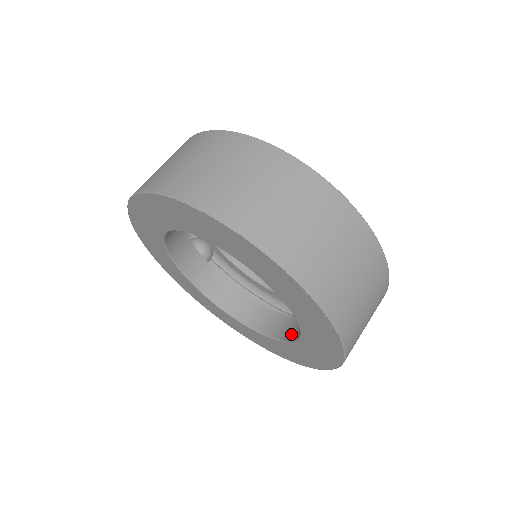
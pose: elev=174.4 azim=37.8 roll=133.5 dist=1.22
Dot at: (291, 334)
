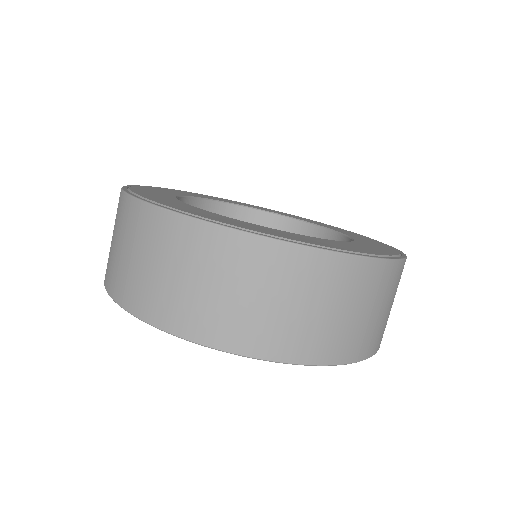
Dot at: occluded
